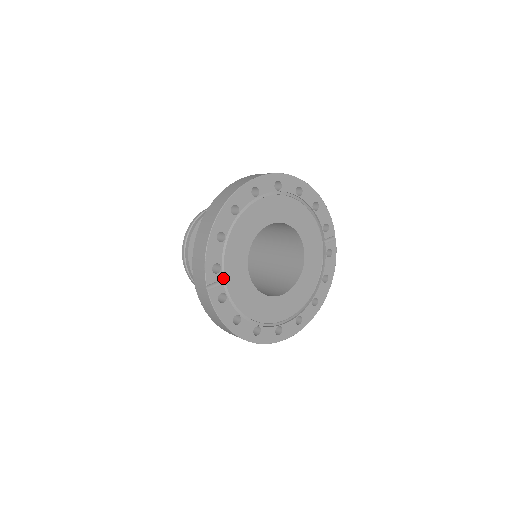
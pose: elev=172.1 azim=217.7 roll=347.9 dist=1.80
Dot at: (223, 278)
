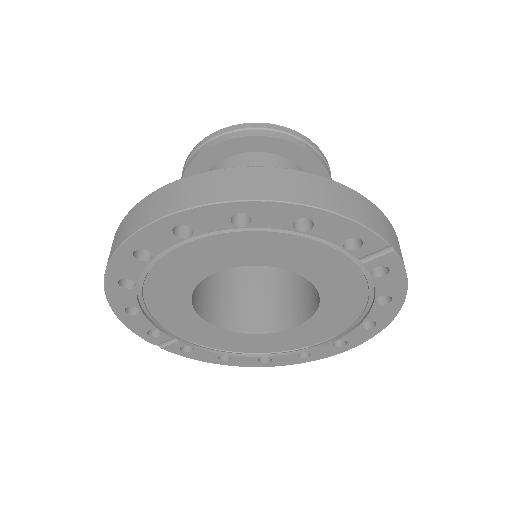
Dot at: (174, 335)
